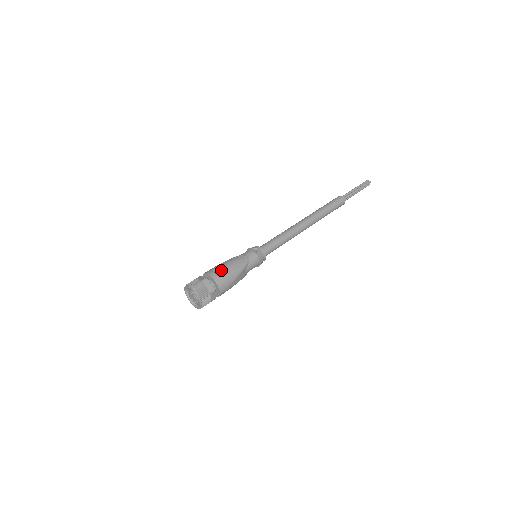
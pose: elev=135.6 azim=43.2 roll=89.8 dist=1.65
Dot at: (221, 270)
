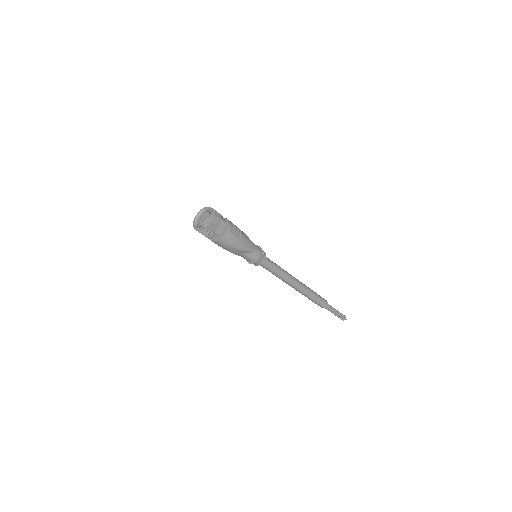
Dot at: (237, 232)
